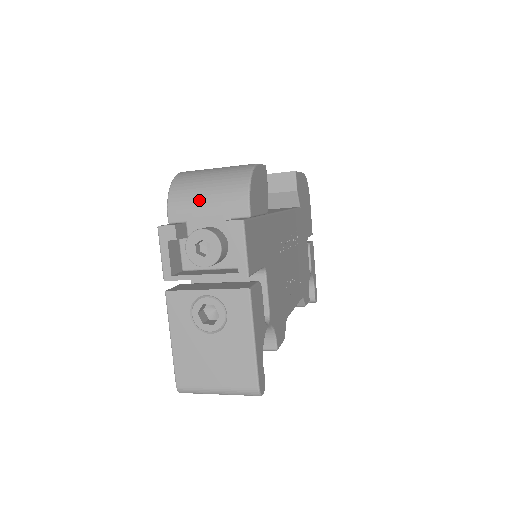
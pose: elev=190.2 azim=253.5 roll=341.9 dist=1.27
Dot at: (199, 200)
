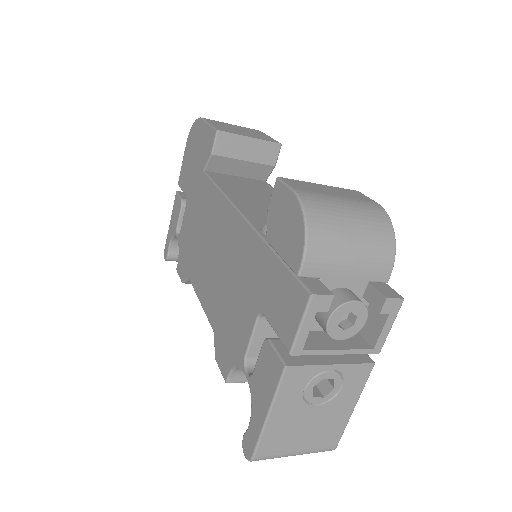
Dot at: (344, 255)
